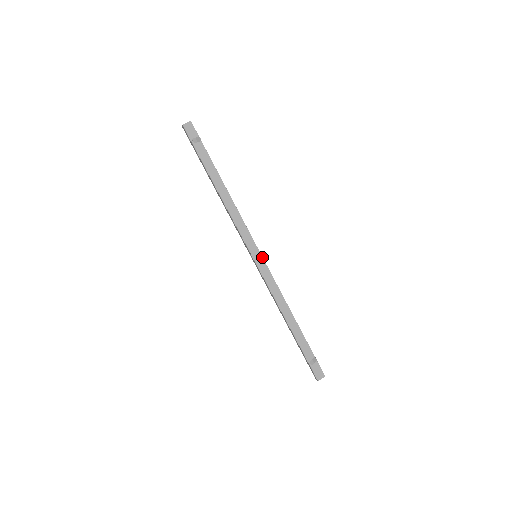
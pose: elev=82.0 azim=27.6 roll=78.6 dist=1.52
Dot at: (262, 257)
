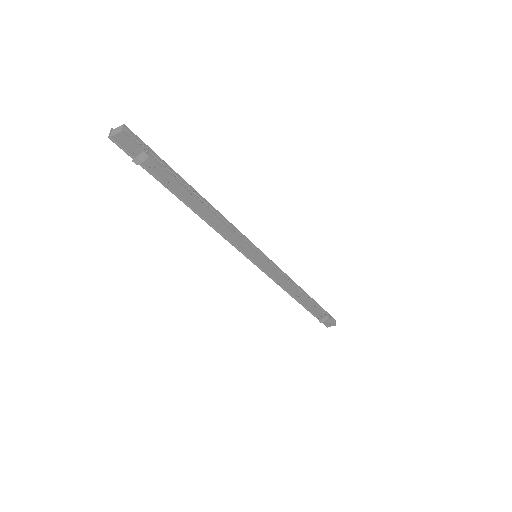
Dot at: (263, 260)
